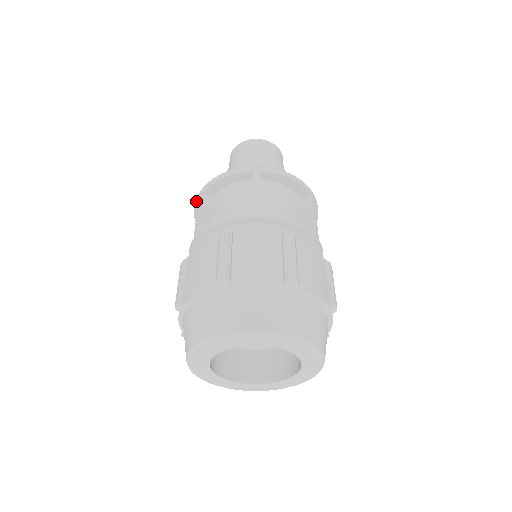
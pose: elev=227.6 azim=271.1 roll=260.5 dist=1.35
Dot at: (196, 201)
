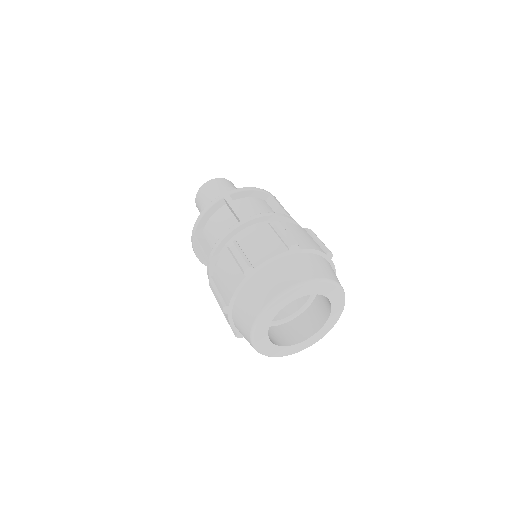
Dot at: (192, 241)
